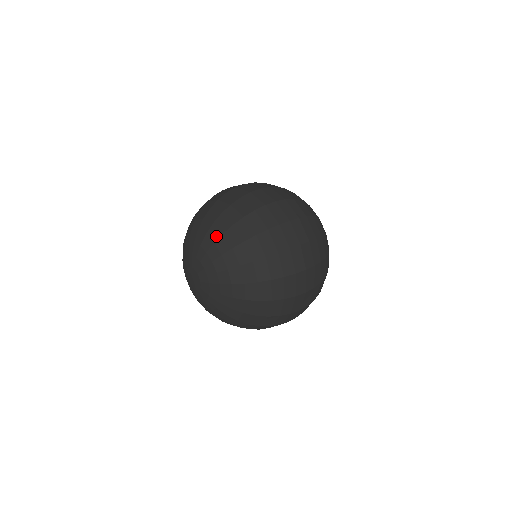
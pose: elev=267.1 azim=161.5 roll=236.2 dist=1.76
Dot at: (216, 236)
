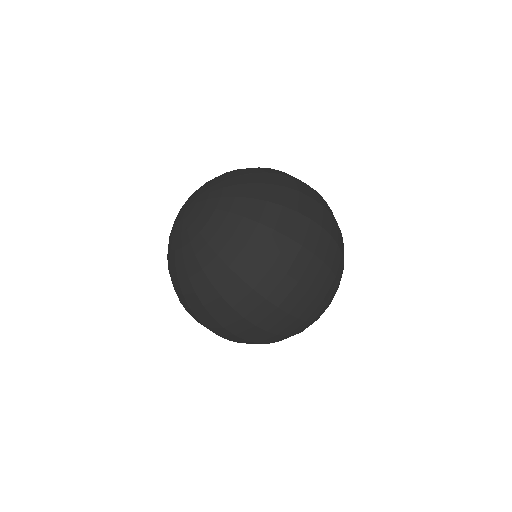
Dot at: (238, 210)
